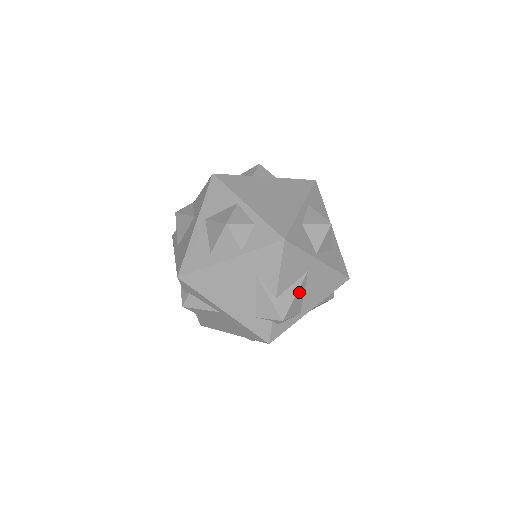
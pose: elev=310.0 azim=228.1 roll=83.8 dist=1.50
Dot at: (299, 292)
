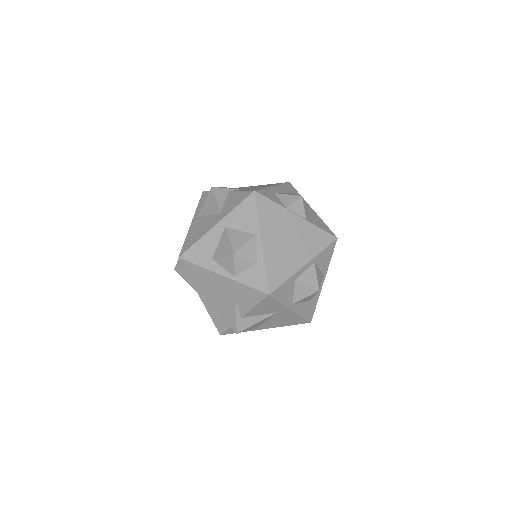
Dot at: (262, 321)
